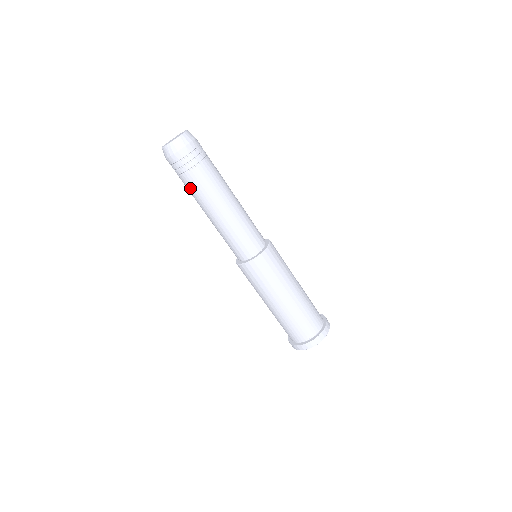
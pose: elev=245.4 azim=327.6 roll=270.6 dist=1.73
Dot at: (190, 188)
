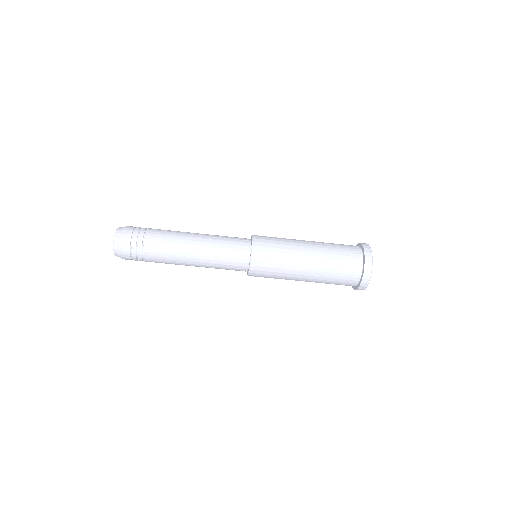
Dot at: (158, 261)
